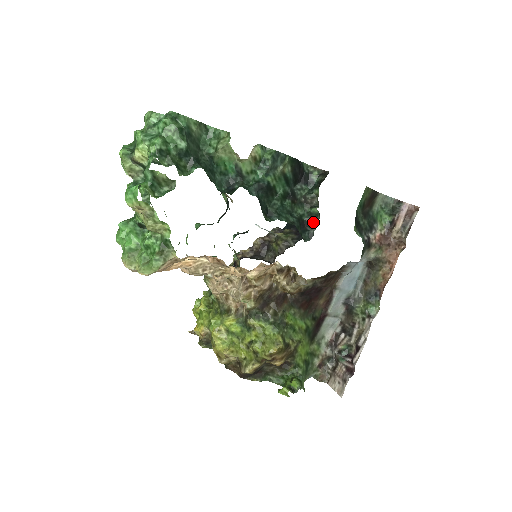
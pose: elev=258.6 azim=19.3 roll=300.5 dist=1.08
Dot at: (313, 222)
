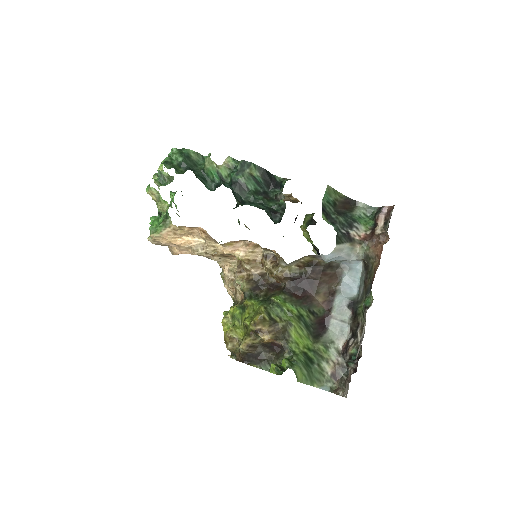
Dot at: (282, 211)
